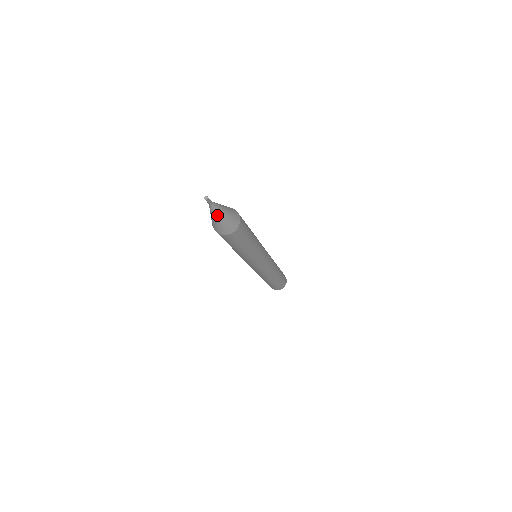
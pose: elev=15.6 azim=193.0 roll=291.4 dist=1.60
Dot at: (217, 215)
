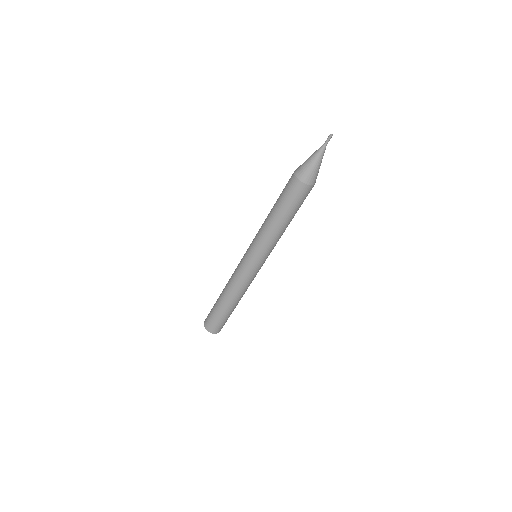
Dot at: (318, 157)
